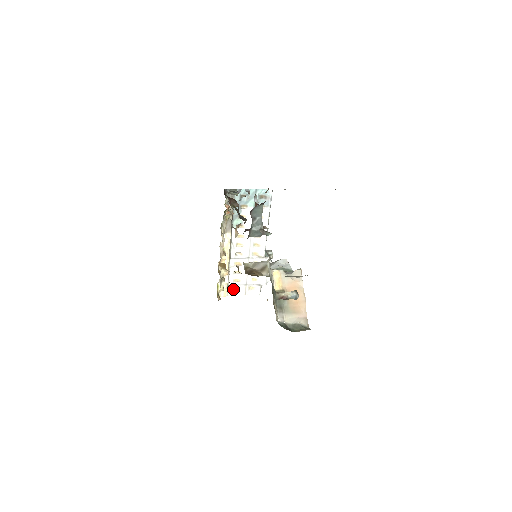
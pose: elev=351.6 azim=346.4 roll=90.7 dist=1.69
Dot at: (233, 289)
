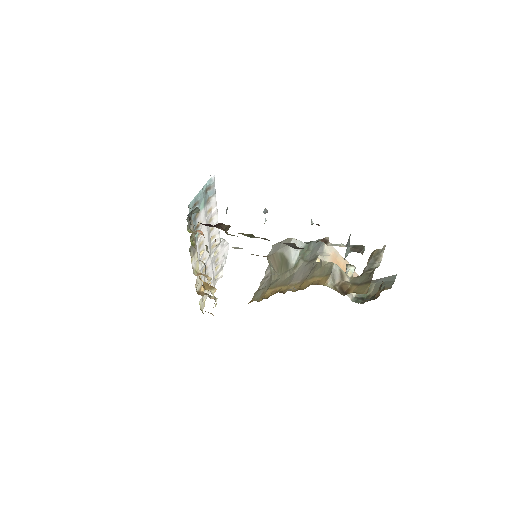
Dot at: occluded
